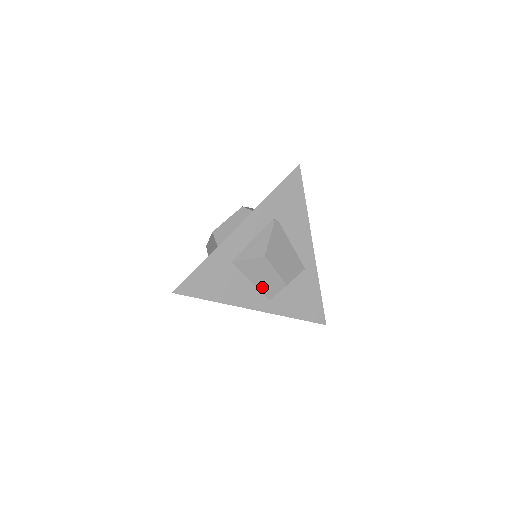
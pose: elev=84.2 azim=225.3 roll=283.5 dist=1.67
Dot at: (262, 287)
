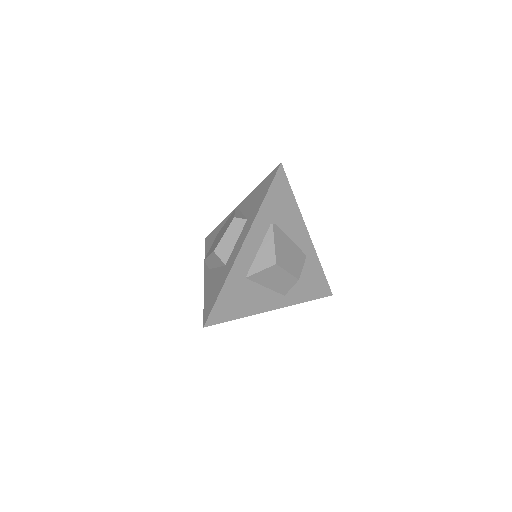
Dot at: (276, 288)
